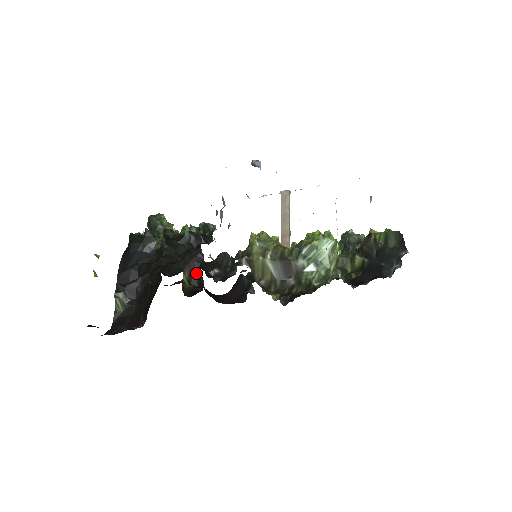
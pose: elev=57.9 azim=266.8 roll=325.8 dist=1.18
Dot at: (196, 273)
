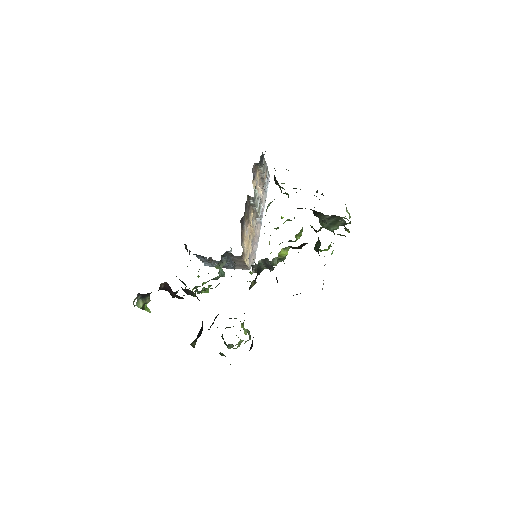
Dot at: occluded
